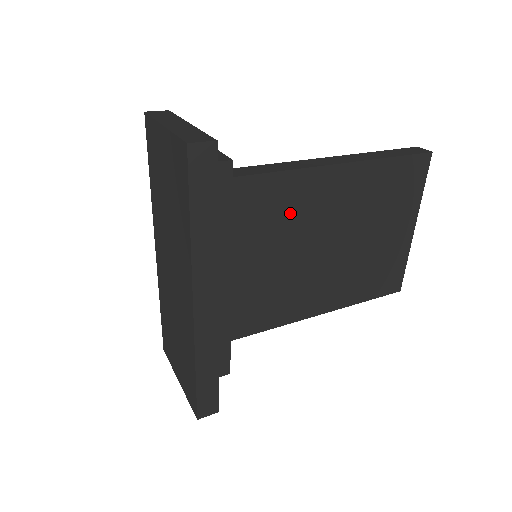
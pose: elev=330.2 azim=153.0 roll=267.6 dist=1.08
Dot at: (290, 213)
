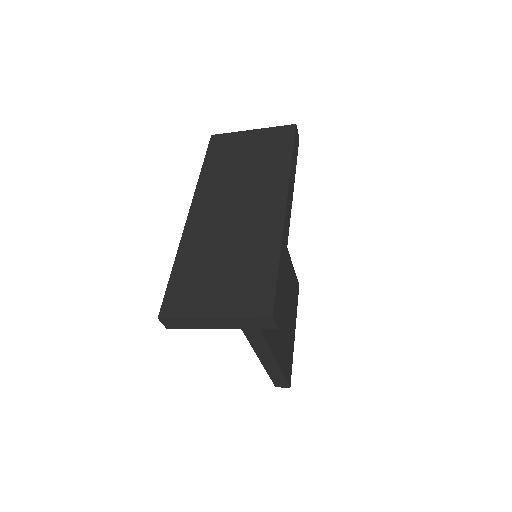
Dot at: occluded
